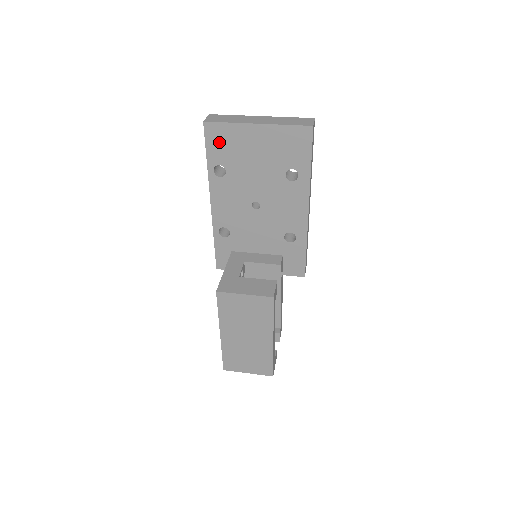
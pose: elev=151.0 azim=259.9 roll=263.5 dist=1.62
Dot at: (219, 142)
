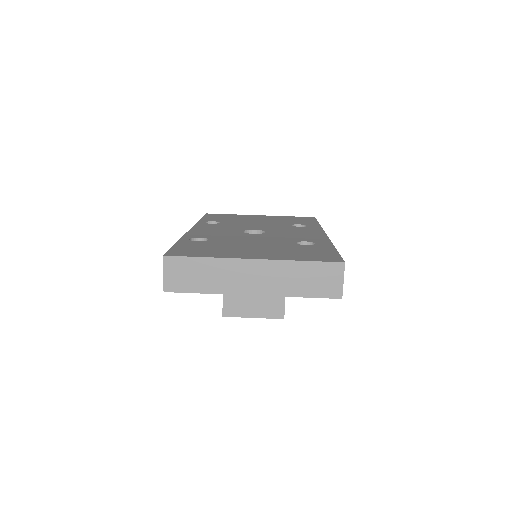
Dot at: occluded
